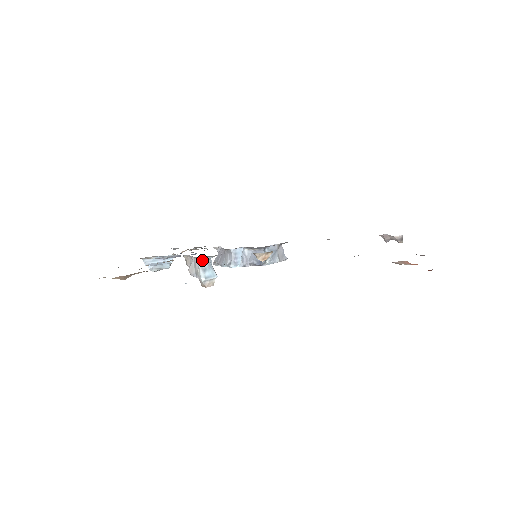
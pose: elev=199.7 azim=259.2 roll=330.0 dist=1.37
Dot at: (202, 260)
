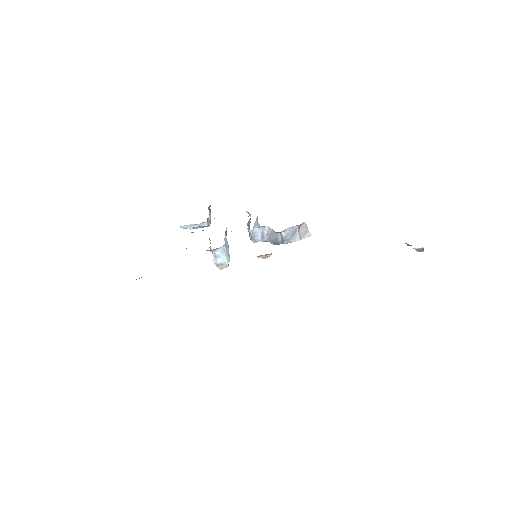
Dot at: (212, 250)
